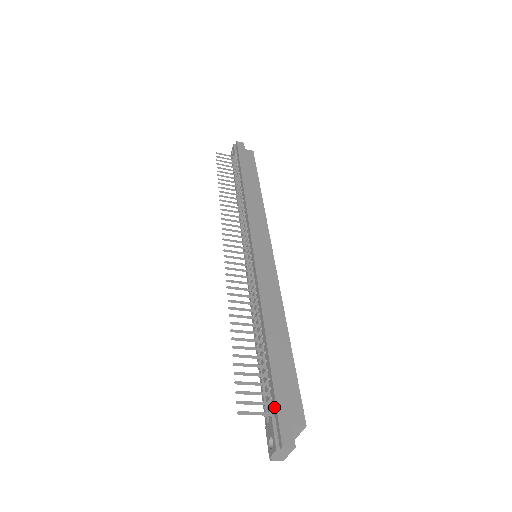
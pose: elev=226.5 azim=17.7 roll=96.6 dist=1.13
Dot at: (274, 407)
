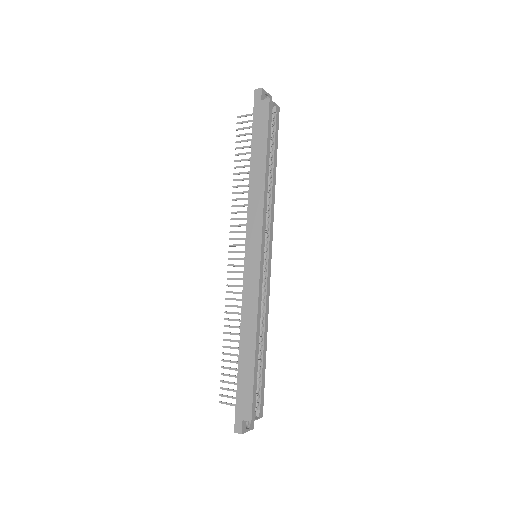
Dot at: (237, 404)
